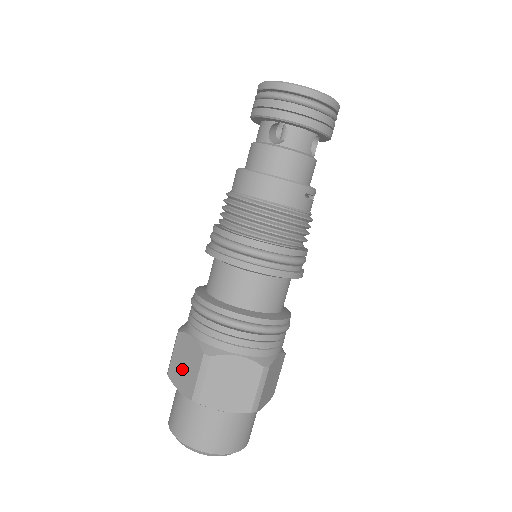
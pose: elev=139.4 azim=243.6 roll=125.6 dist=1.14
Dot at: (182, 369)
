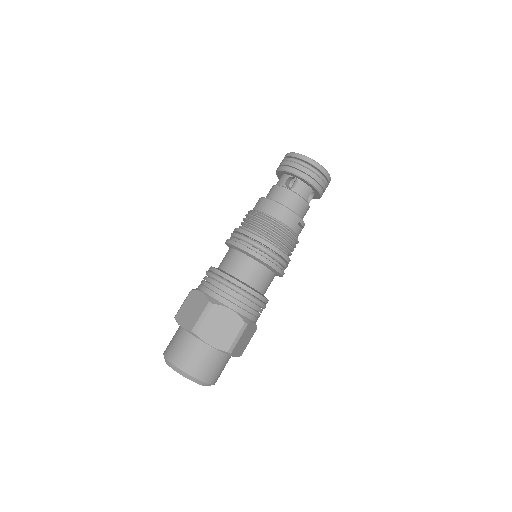
Dot at: (188, 313)
